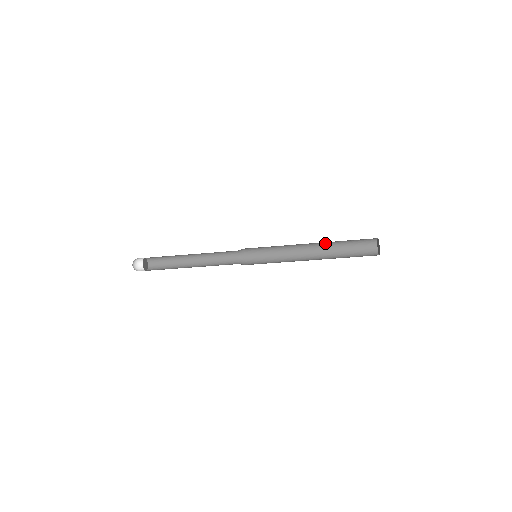
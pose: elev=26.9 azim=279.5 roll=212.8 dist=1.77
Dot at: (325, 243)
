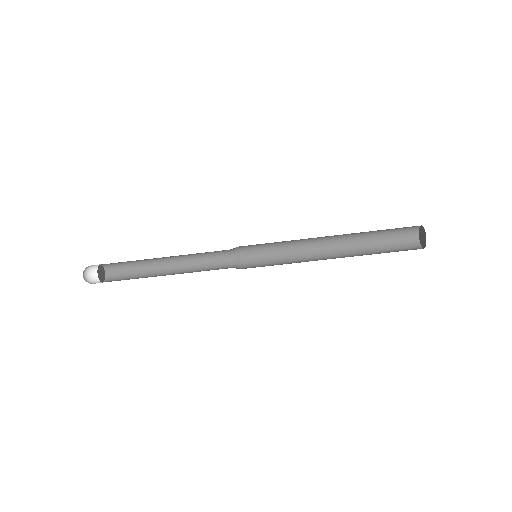
Dot at: (349, 235)
